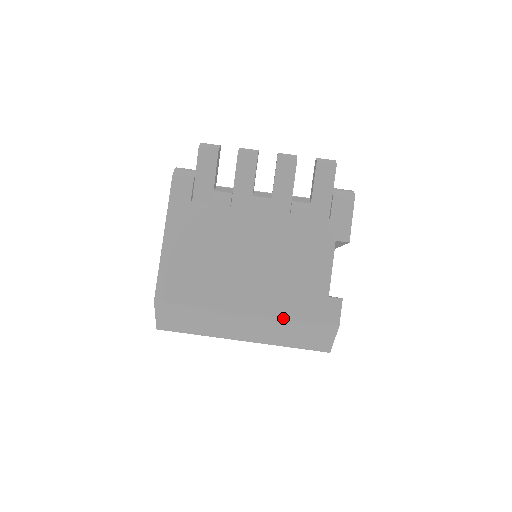
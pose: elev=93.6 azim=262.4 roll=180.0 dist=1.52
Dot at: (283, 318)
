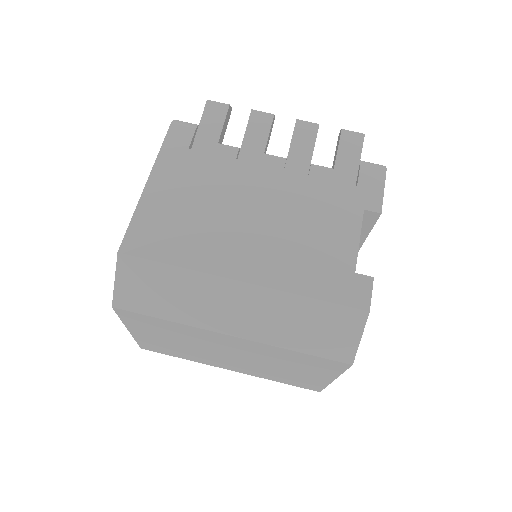
Dot at: (292, 293)
